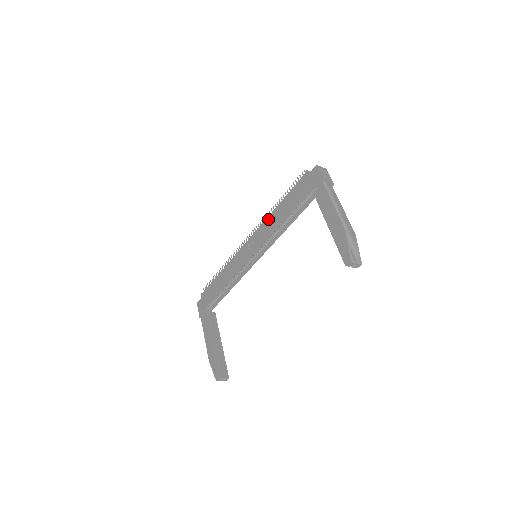
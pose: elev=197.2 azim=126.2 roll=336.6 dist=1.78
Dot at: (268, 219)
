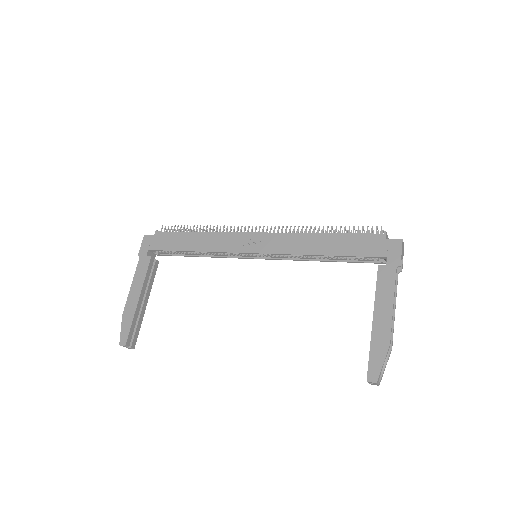
Dot at: (301, 236)
